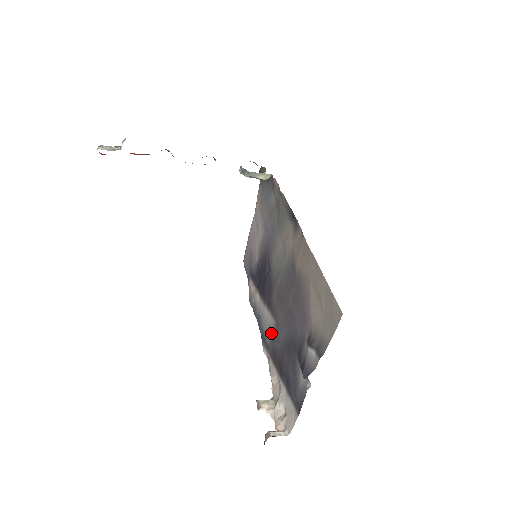
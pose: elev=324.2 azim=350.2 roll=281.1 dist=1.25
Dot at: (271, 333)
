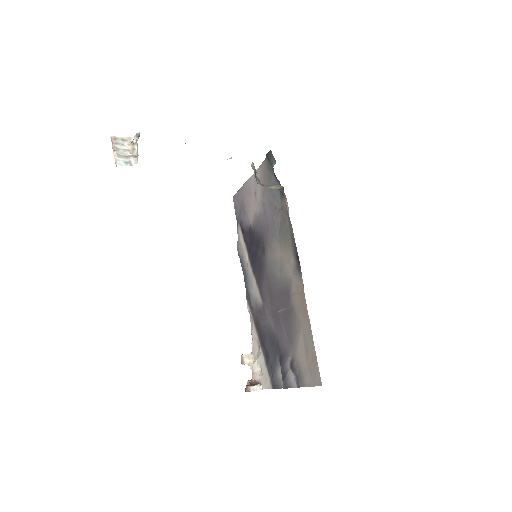
Dot at: (257, 306)
